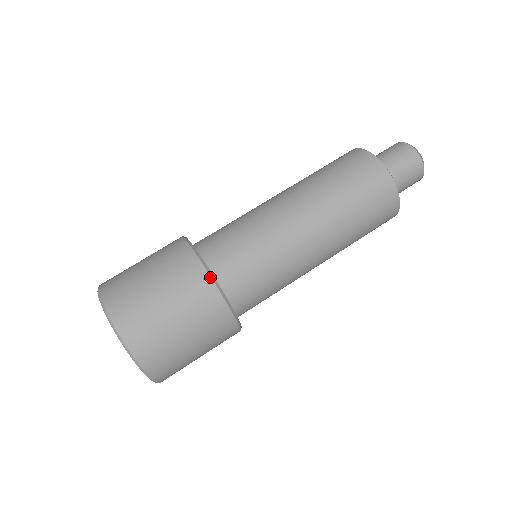
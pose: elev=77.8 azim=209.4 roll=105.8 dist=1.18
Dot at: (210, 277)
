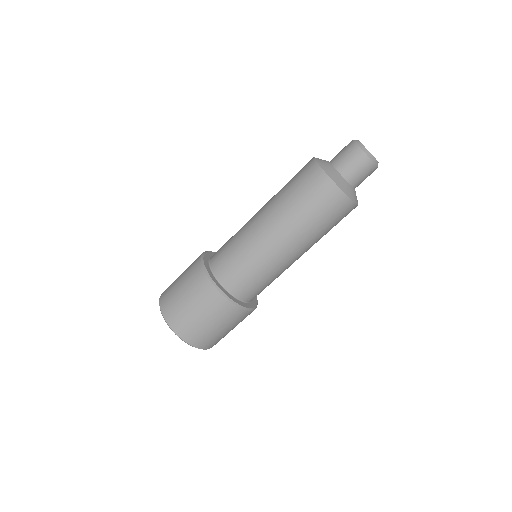
Dot at: (210, 280)
